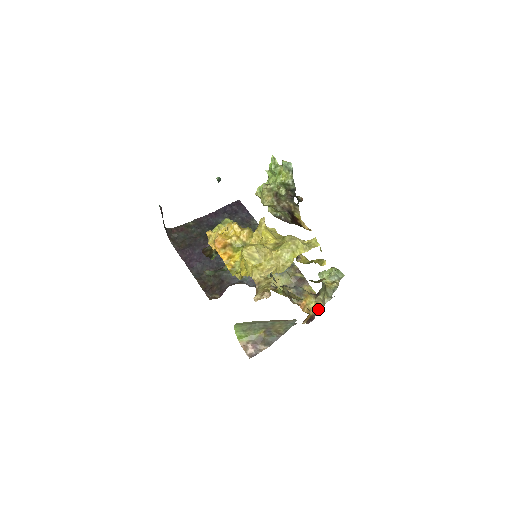
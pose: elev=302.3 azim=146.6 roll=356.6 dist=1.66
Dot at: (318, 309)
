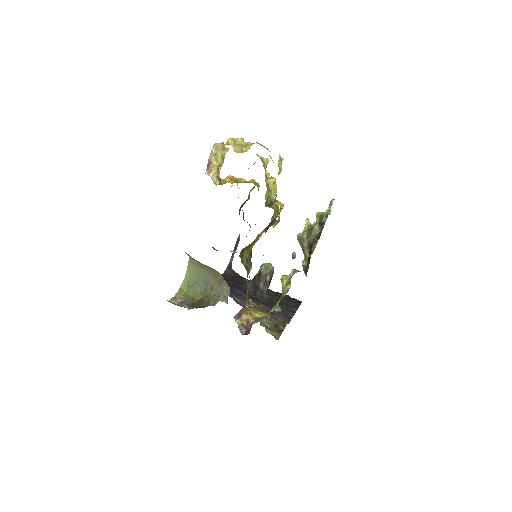
Dot at: (260, 320)
